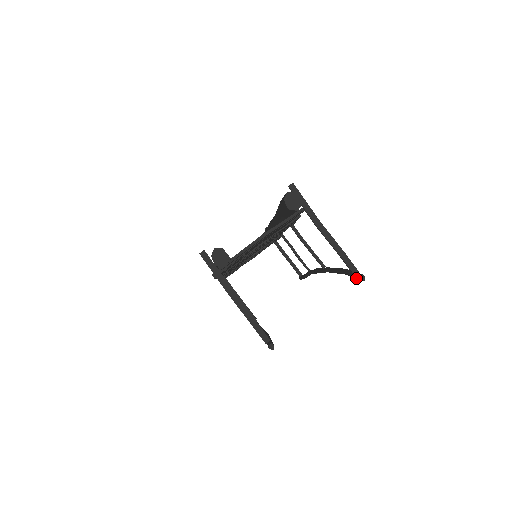
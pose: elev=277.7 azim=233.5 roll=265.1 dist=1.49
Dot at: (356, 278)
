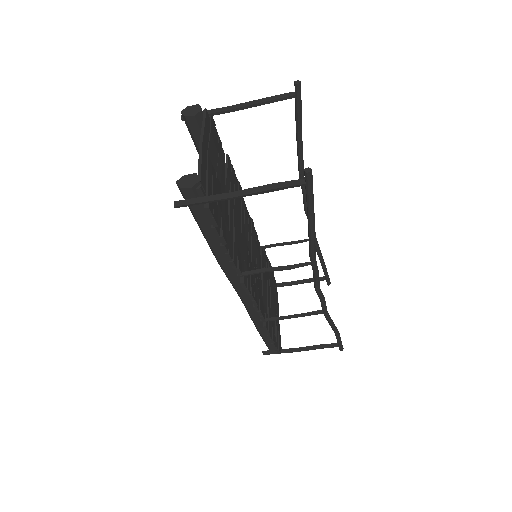
Dot at: (298, 97)
